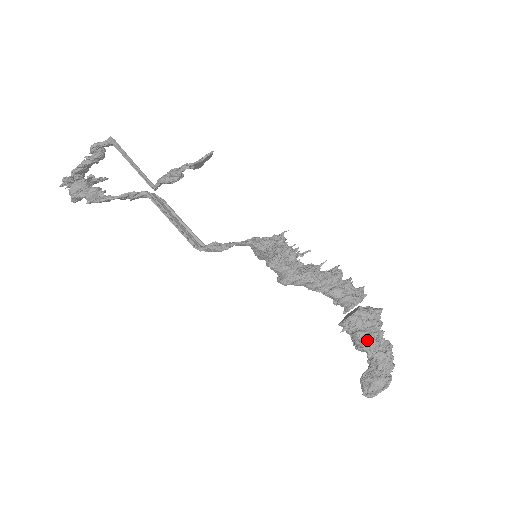
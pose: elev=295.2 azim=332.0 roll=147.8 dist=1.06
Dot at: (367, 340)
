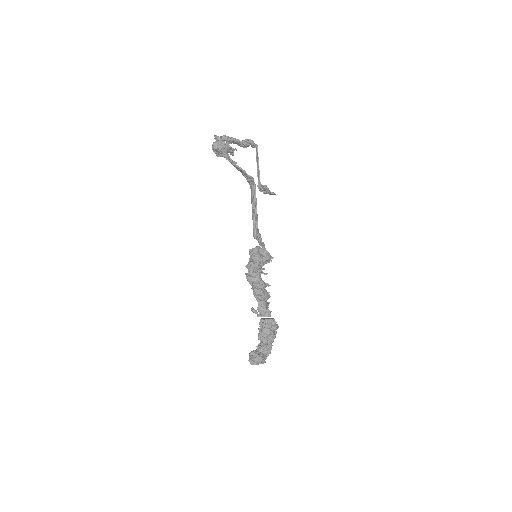
Dot at: (269, 335)
